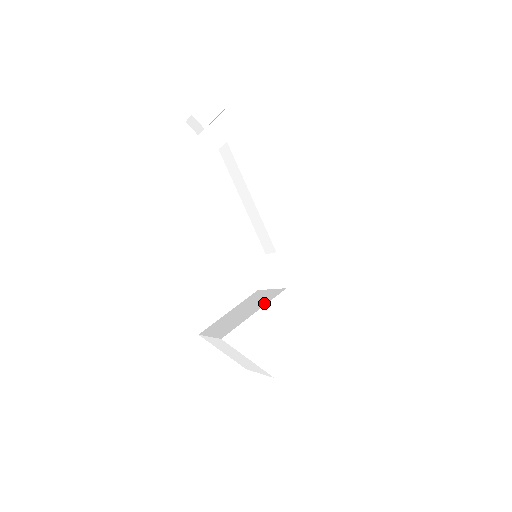
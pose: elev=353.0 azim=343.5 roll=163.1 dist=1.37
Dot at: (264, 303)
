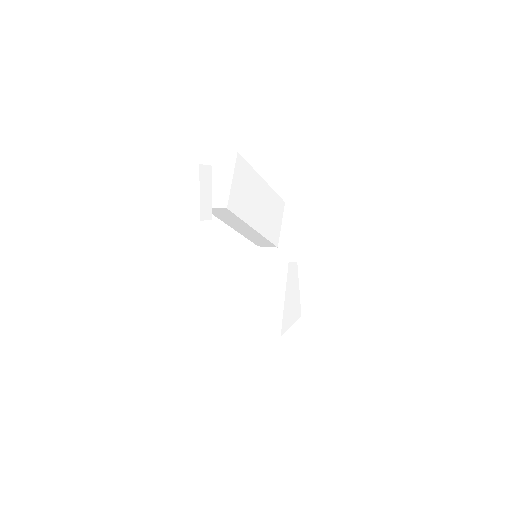
Dot at: (281, 285)
